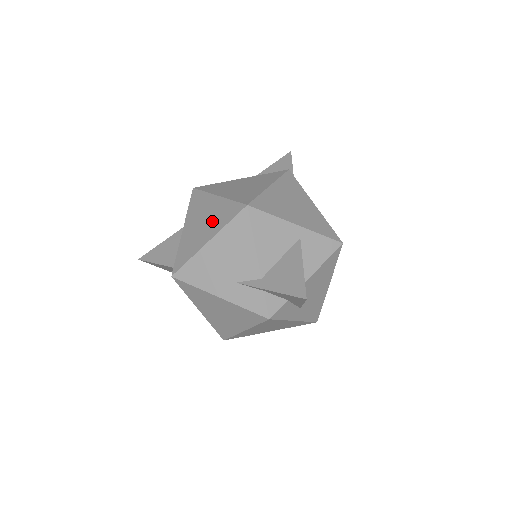
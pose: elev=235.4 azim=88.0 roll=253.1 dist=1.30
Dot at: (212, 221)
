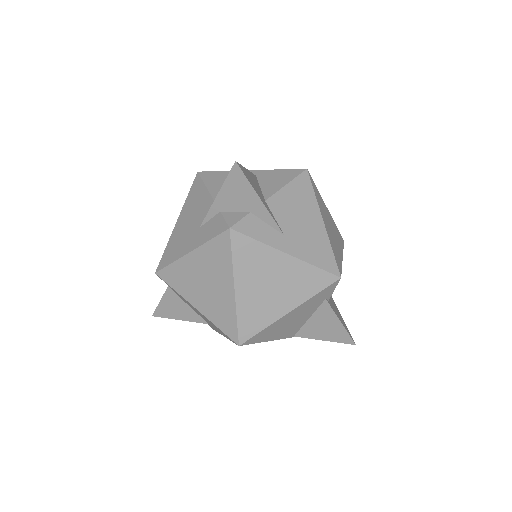
Dot at: occluded
